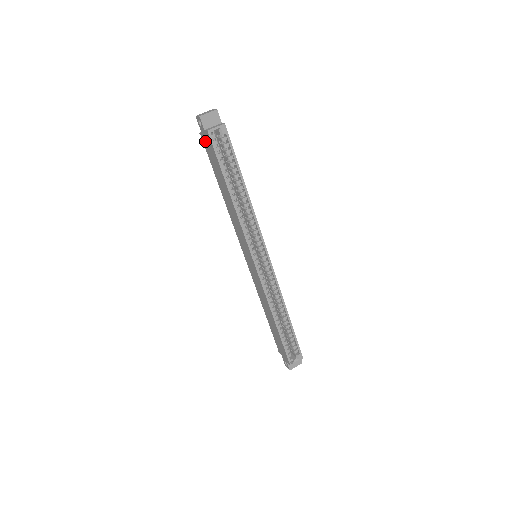
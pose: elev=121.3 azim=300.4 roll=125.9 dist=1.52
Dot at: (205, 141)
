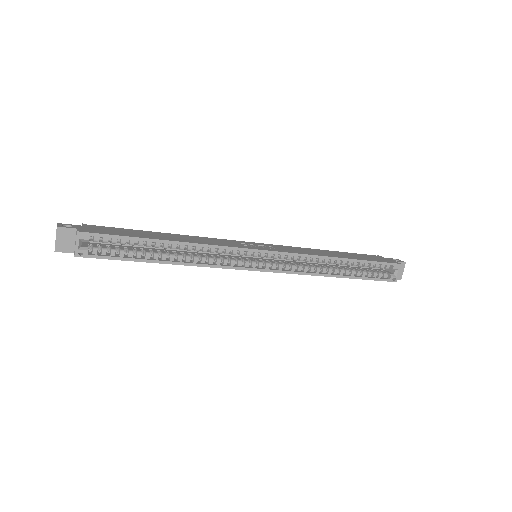
Dot at: occluded
